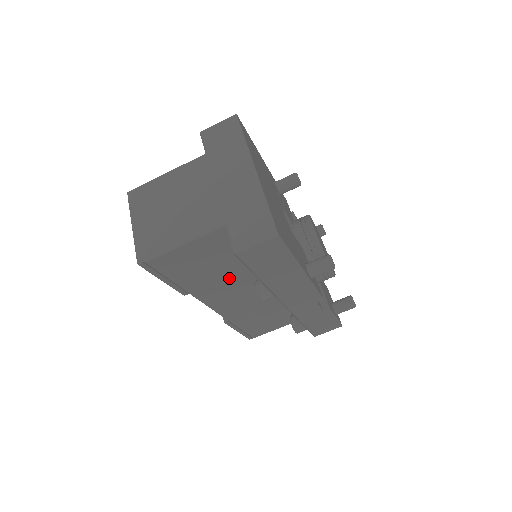
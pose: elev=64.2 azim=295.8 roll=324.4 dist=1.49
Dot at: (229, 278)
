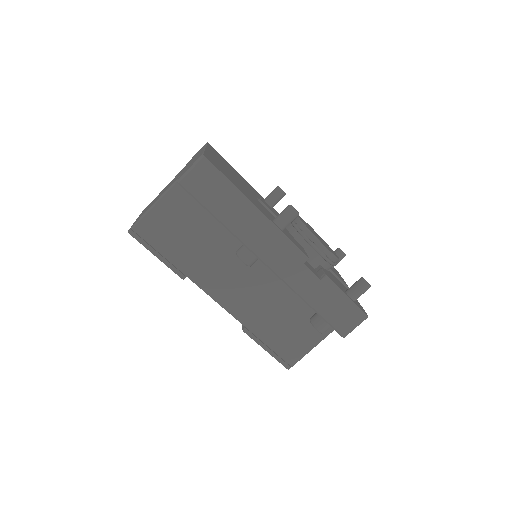
Dot at: (214, 251)
